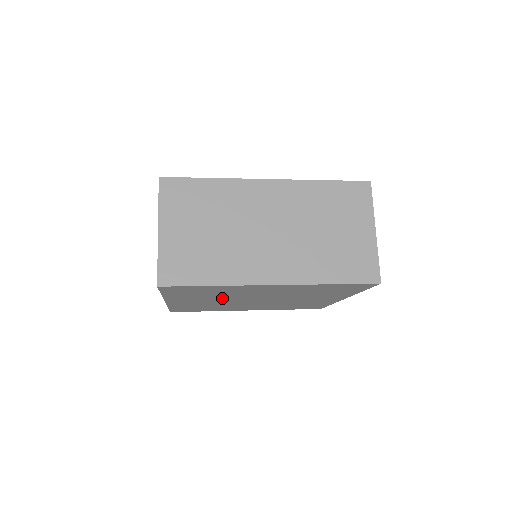
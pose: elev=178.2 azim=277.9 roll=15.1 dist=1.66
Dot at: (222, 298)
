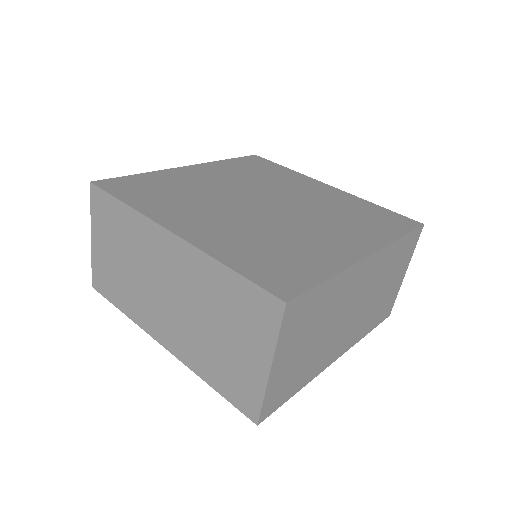
Dot at: occluded
